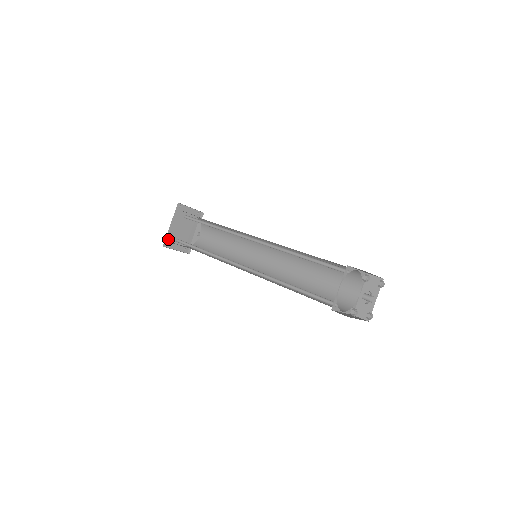
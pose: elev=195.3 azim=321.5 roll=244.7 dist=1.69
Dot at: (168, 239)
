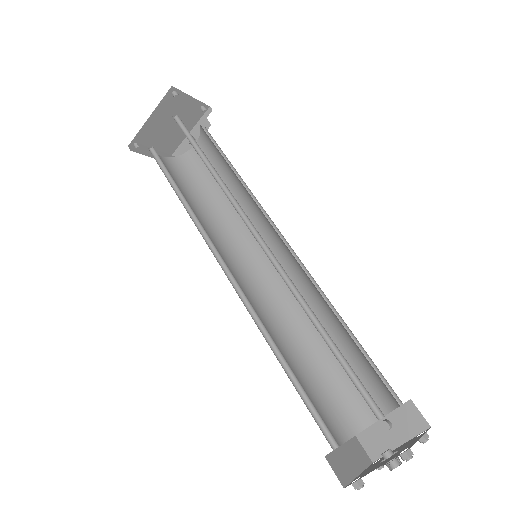
Dot at: (140, 137)
